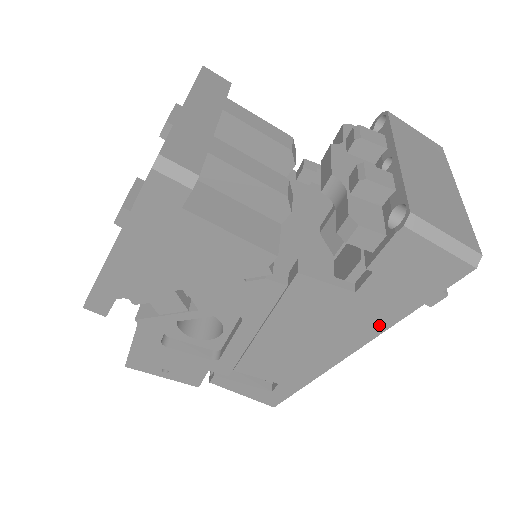
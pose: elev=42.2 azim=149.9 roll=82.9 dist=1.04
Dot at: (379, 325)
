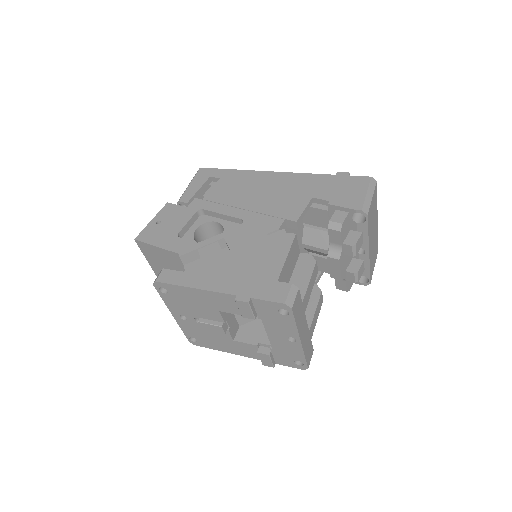
Dot at: occluded
